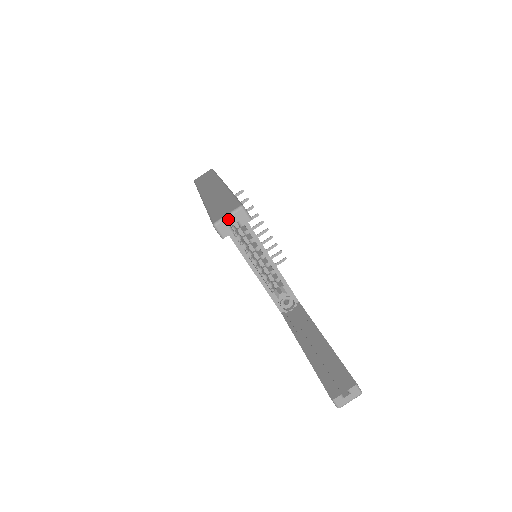
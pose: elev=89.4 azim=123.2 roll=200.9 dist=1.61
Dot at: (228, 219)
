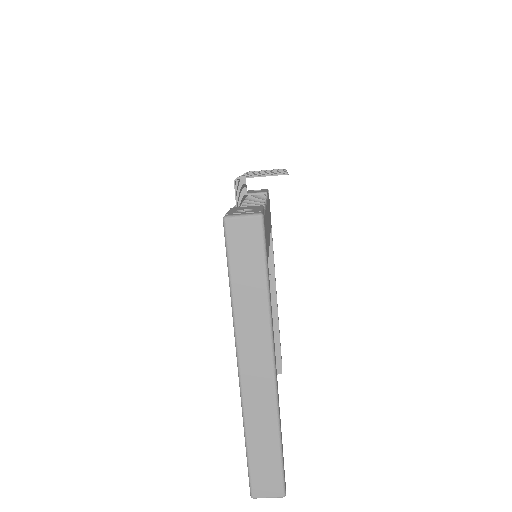
Dot at: (266, 497)
